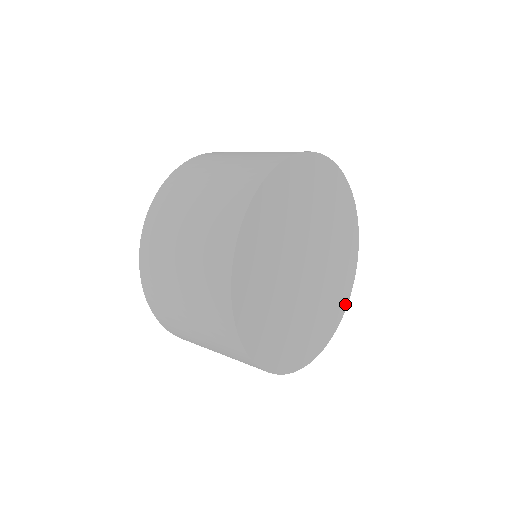
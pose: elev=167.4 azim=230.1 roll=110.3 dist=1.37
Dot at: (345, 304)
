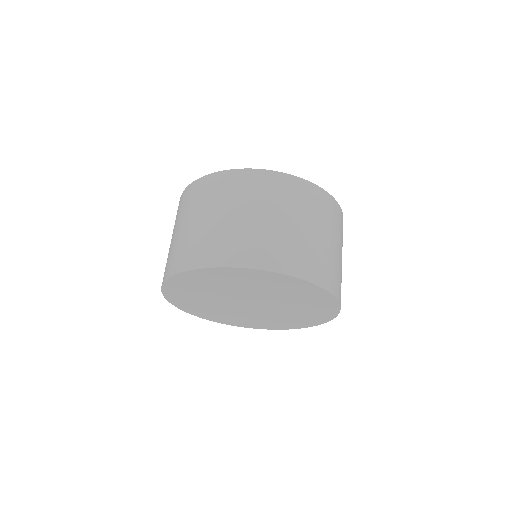
Dot at: (270, 328)
